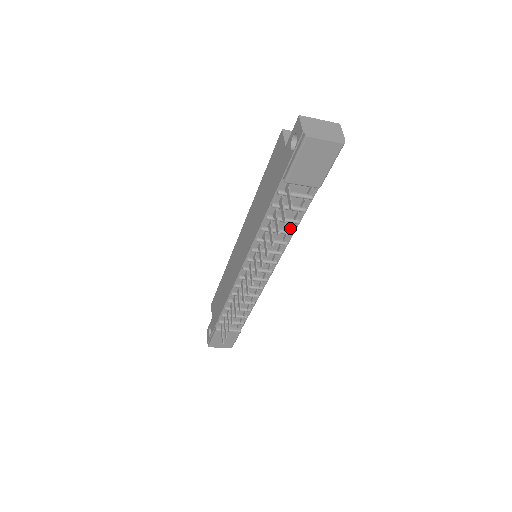
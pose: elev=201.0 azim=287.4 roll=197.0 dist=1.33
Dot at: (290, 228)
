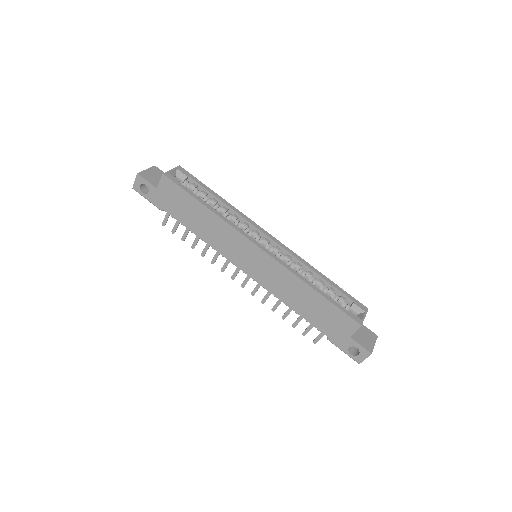
Dot at: occluded
